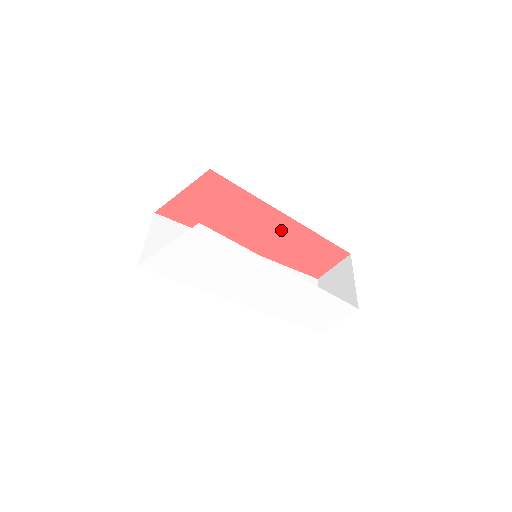
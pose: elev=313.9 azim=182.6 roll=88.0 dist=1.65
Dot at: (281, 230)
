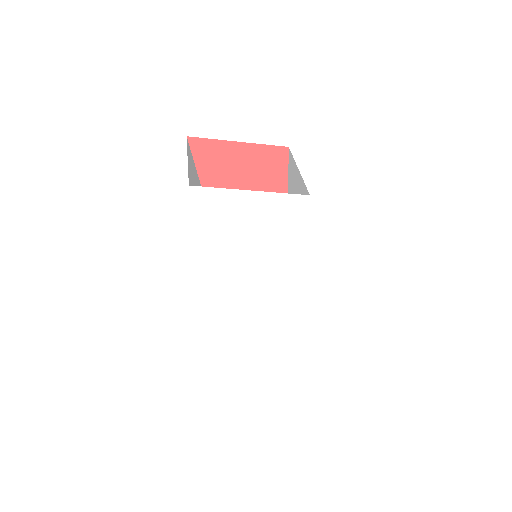
Dot at: occluded
